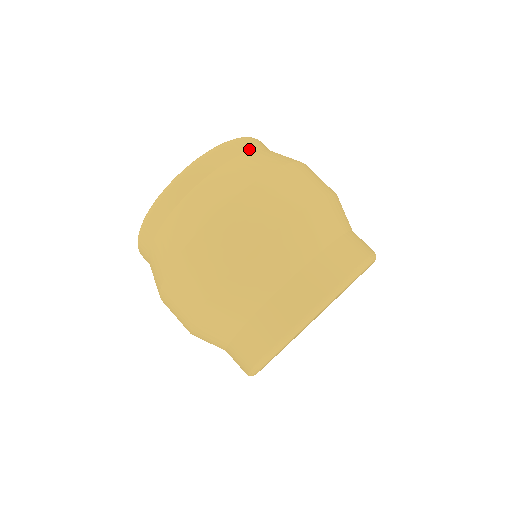
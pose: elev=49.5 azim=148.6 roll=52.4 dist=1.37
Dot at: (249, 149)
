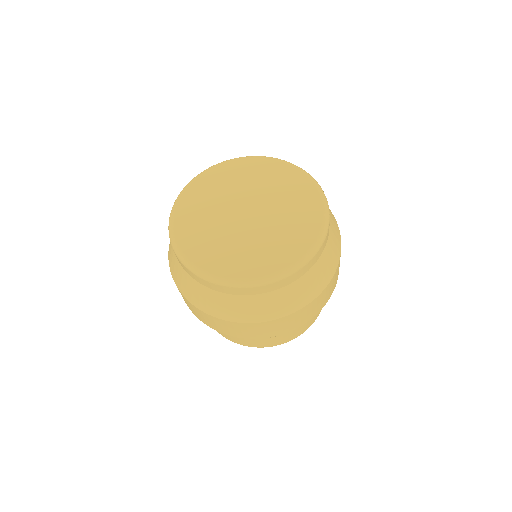
Dot at: (329, 228)
